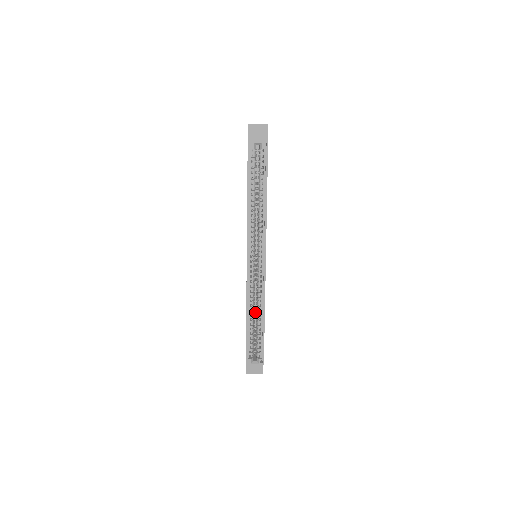
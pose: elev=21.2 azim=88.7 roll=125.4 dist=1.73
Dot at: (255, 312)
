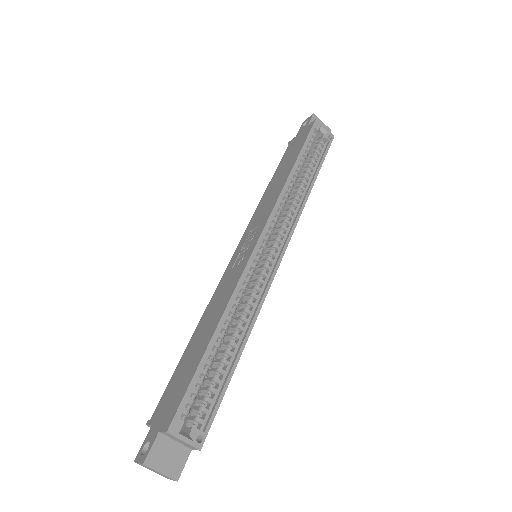
Dot at: occluded
